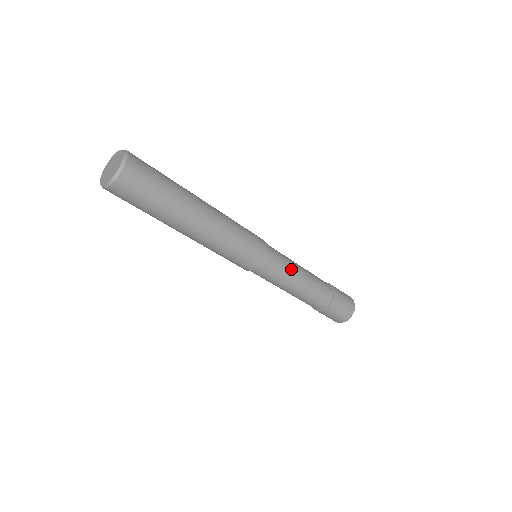
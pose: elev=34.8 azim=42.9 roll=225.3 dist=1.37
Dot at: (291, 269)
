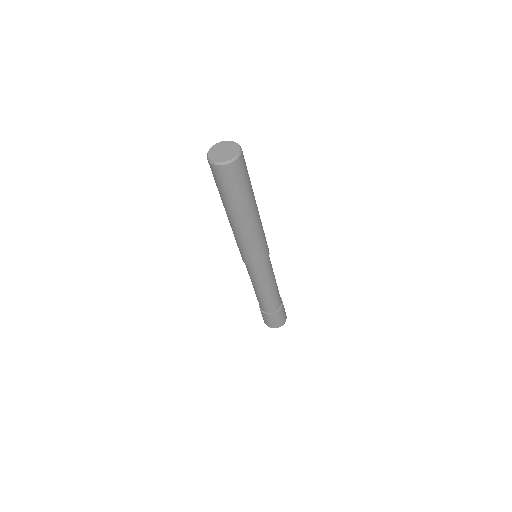
Dot at: occluded
